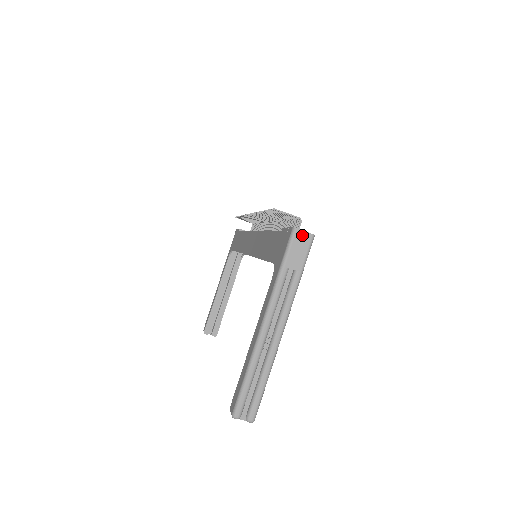
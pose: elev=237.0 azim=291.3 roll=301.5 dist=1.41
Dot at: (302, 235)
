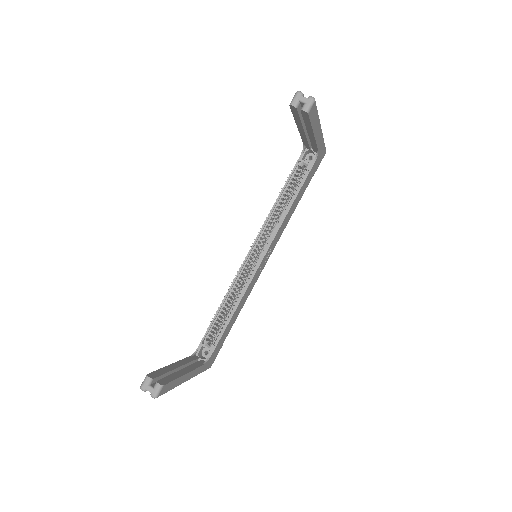
Dot at: occluded
